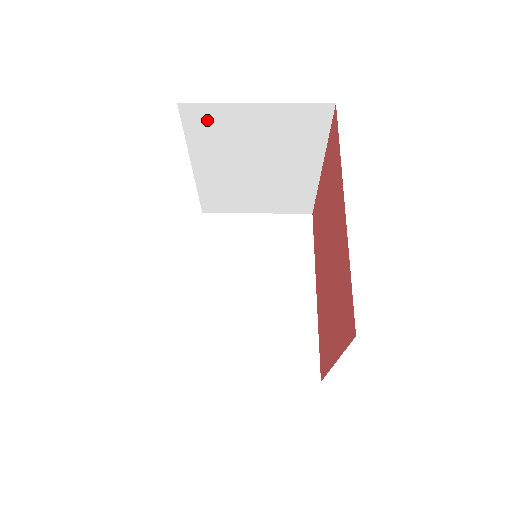
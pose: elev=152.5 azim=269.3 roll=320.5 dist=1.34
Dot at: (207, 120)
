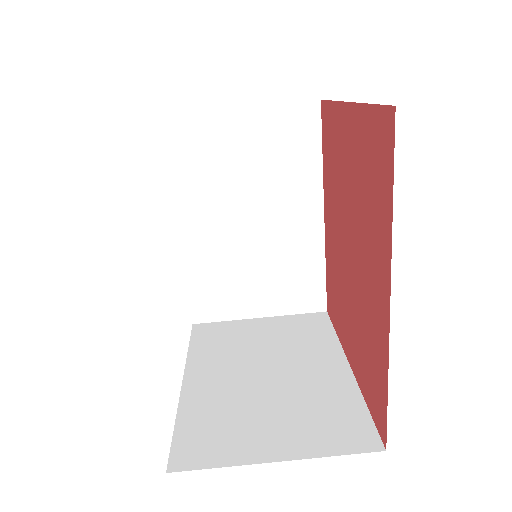
Dot at: occluded
